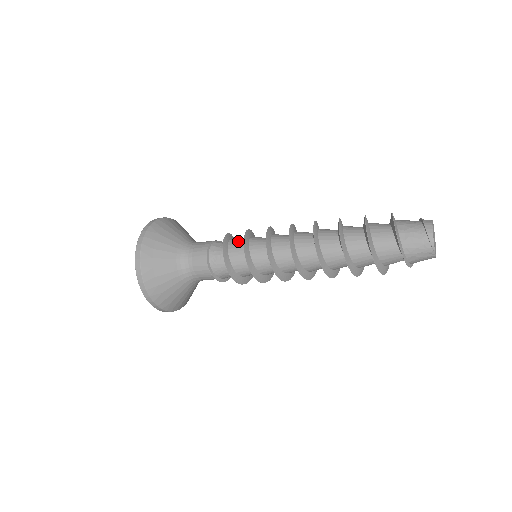
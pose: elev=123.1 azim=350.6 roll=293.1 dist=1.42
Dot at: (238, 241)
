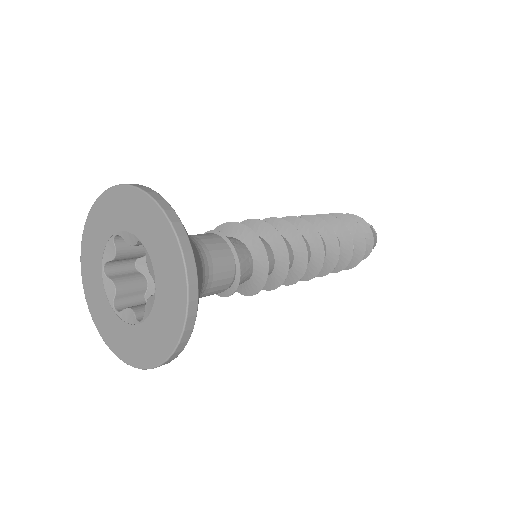
Dot at: occluded
